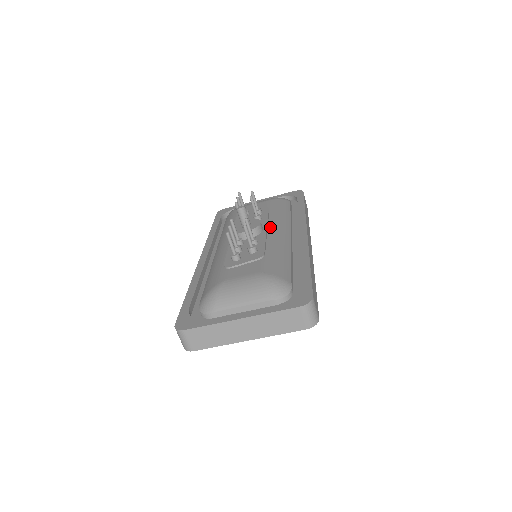
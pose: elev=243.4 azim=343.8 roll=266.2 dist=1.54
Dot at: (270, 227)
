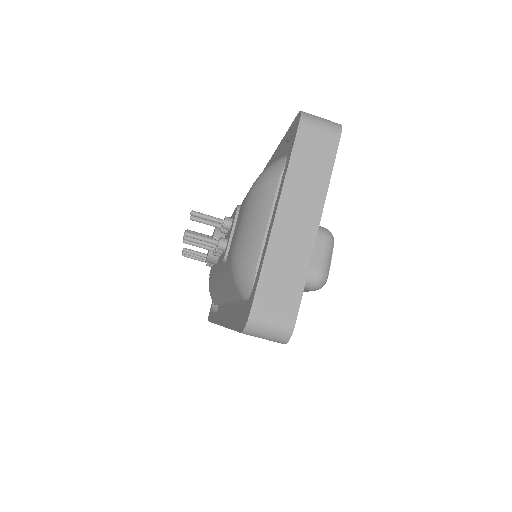
Dot at: occluded
